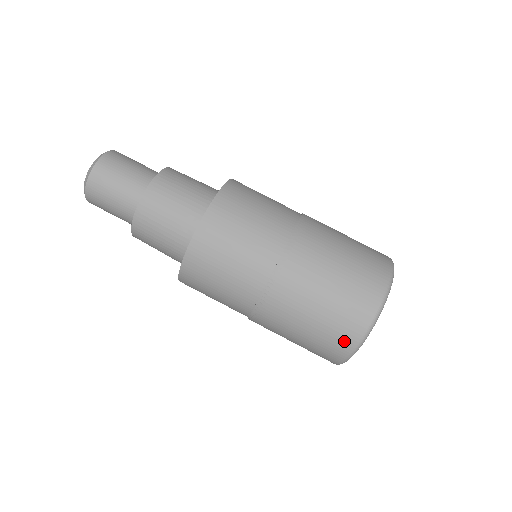
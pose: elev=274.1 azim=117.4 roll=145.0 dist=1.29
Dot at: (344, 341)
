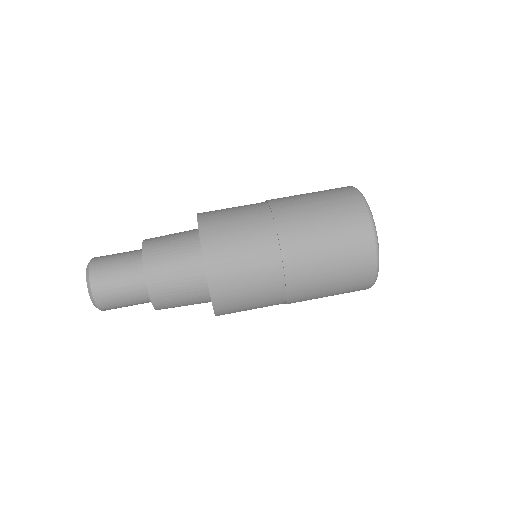
Dot at: (353, 204)
